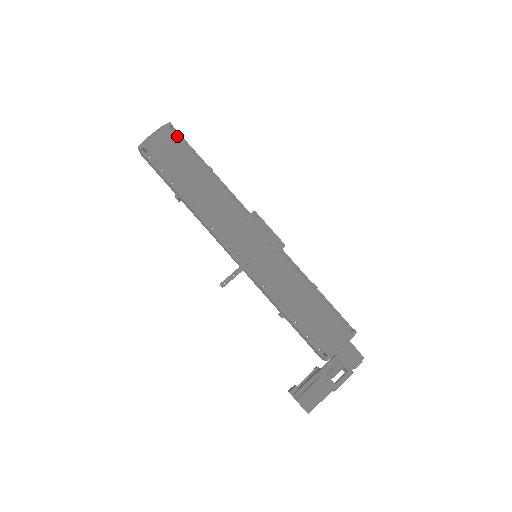
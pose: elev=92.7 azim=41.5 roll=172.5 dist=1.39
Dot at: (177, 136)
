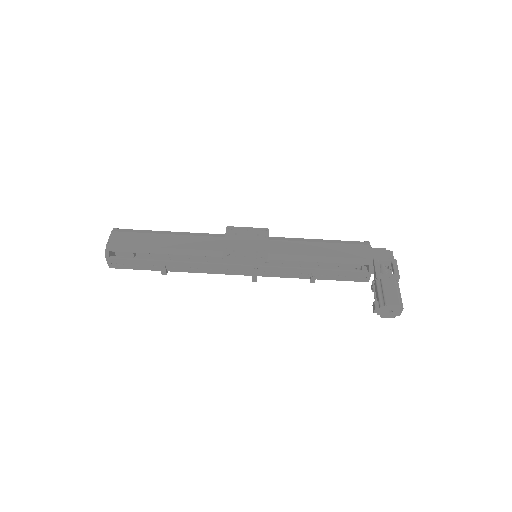
Dot at: (128, 229)
